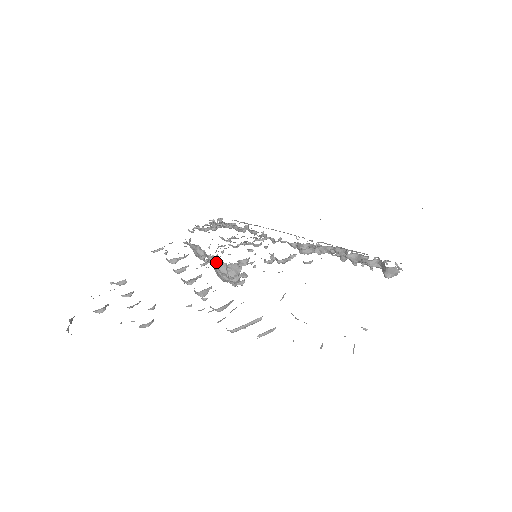
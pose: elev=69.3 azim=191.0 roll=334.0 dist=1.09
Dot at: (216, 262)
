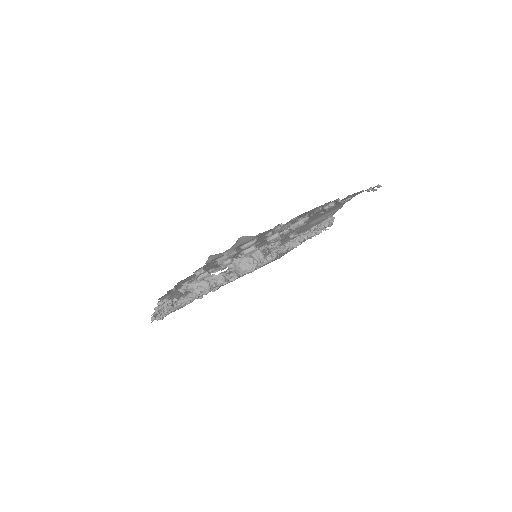
Dot at: (244, 256)
